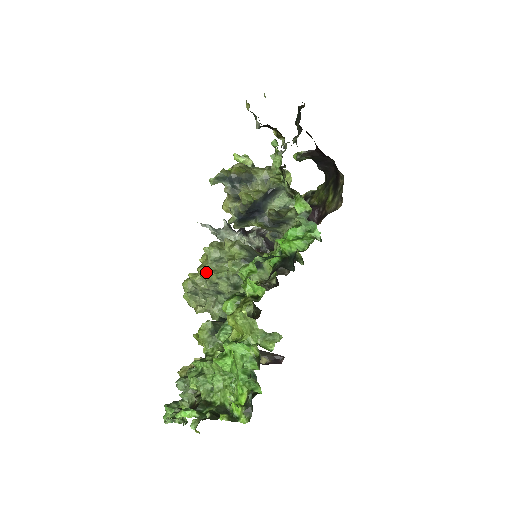
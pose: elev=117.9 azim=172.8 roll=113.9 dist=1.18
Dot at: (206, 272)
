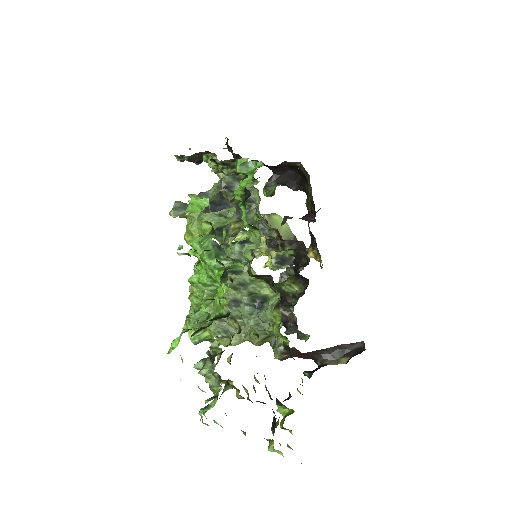
Dot at: occluded
